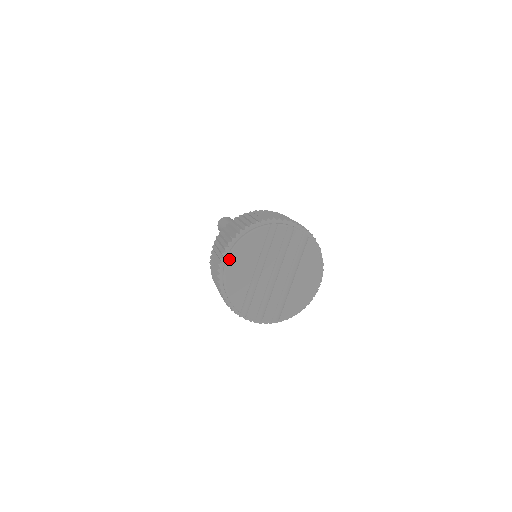
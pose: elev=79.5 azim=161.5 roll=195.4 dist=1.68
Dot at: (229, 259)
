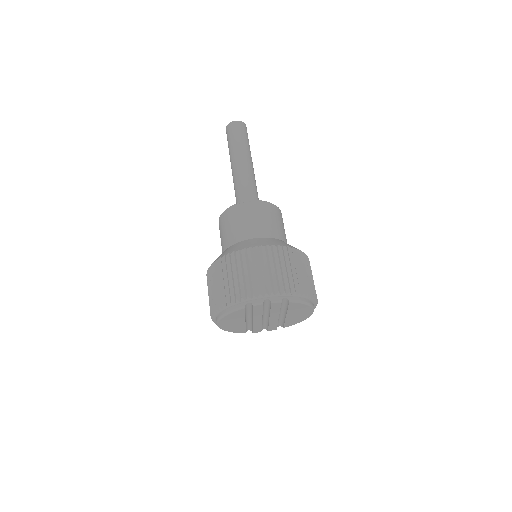
Dot at: (218, 324)
